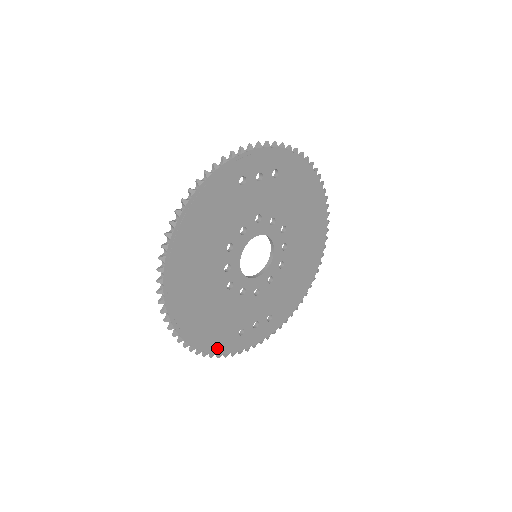
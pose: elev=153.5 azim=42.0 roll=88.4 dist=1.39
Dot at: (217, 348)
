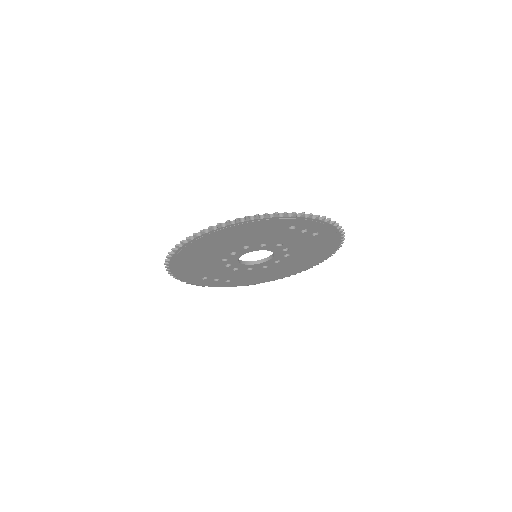
Dot at: (182, 277)
